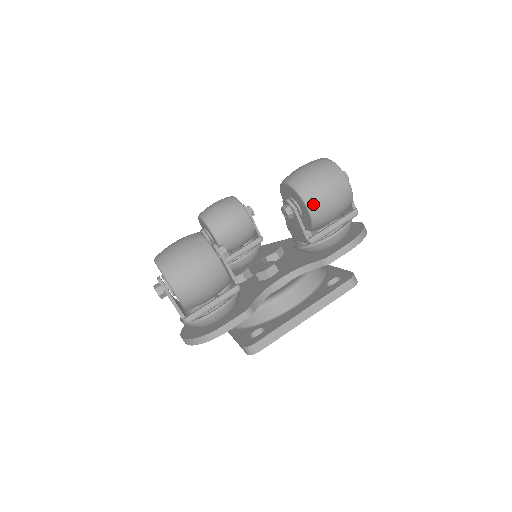
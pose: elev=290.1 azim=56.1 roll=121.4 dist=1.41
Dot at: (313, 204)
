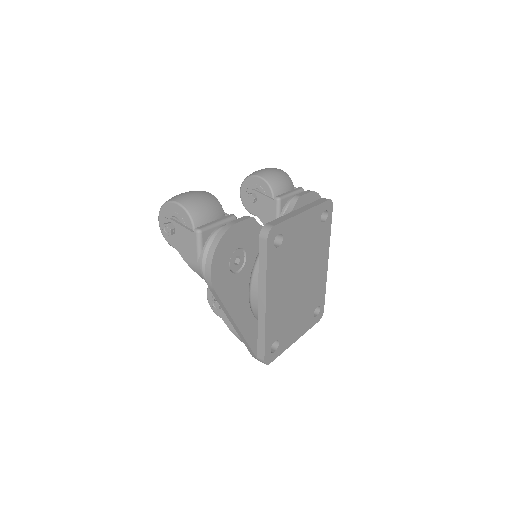
Dot at: (259, 173)
